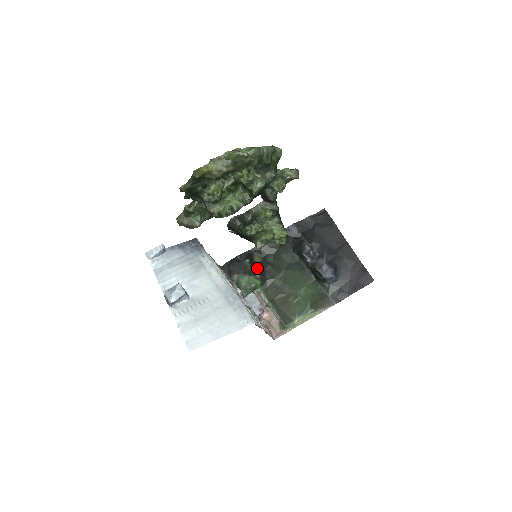
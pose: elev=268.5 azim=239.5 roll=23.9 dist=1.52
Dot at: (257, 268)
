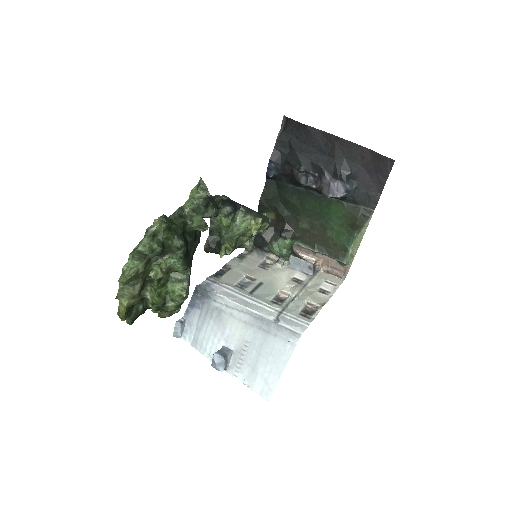
Dot at: (277, 226)
